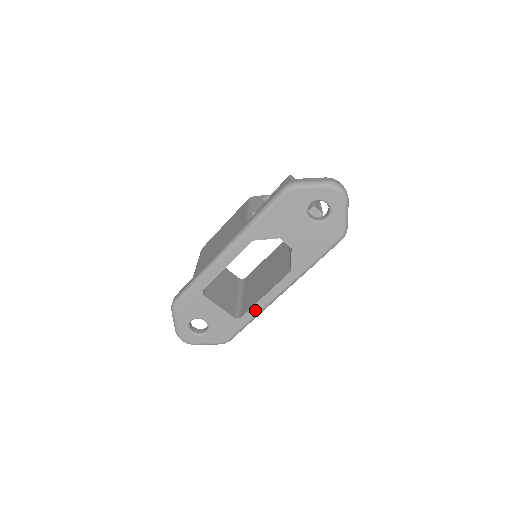
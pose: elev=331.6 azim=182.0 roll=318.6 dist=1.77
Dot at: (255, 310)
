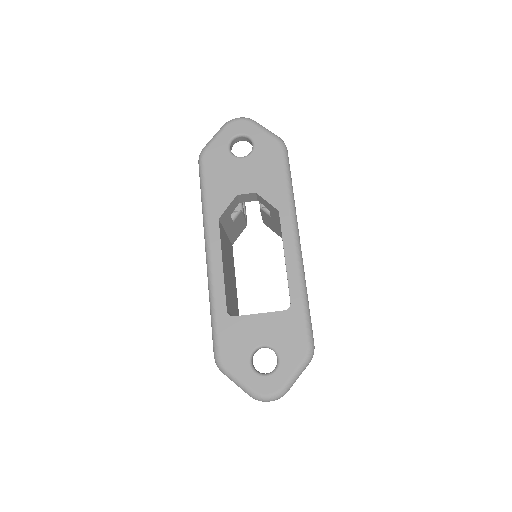
Dot at: (294, 281)
